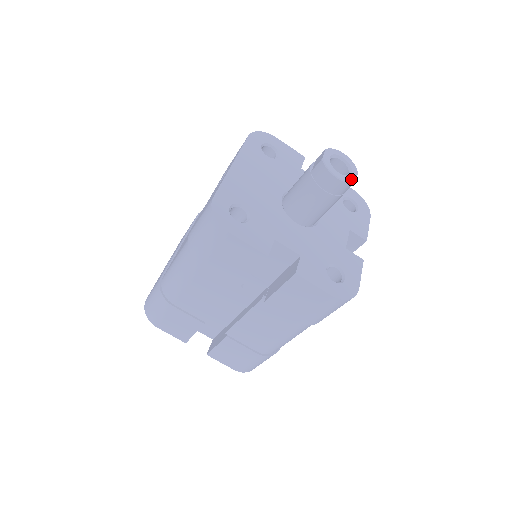
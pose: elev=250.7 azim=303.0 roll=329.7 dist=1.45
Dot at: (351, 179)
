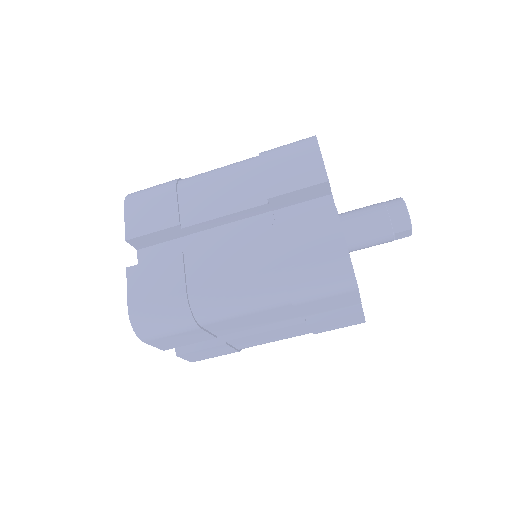
Dot at: occluded
